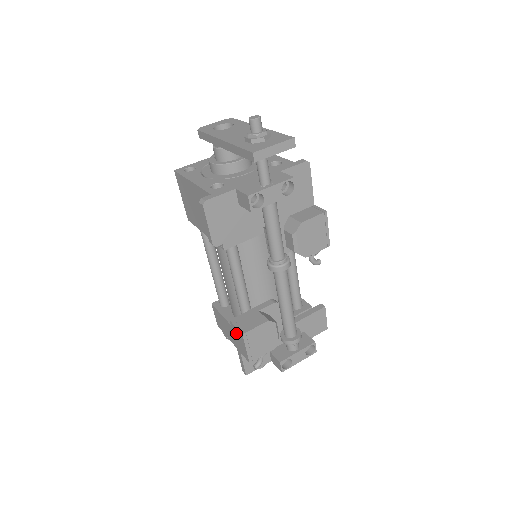
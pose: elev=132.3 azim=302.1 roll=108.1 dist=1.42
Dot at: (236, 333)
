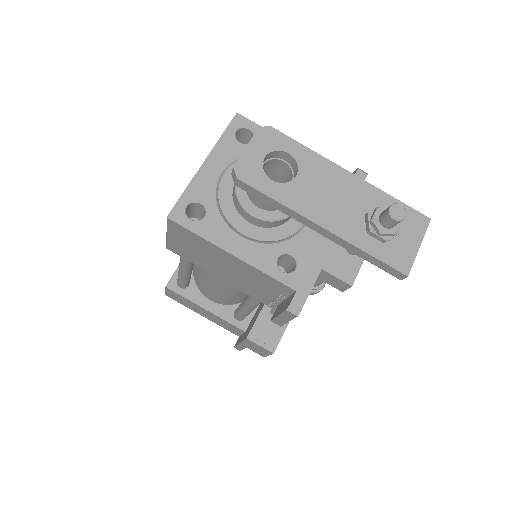
Dot at: (255, 346)
